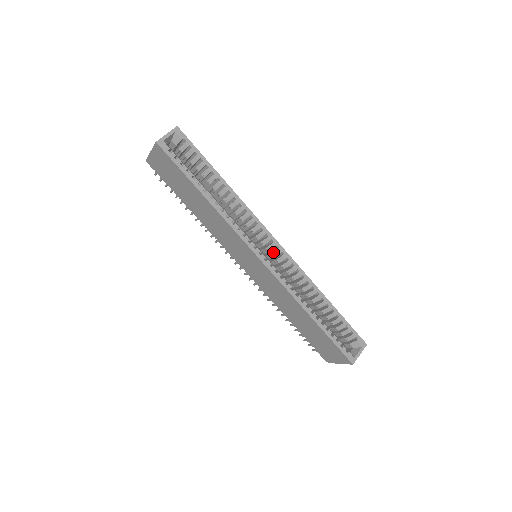
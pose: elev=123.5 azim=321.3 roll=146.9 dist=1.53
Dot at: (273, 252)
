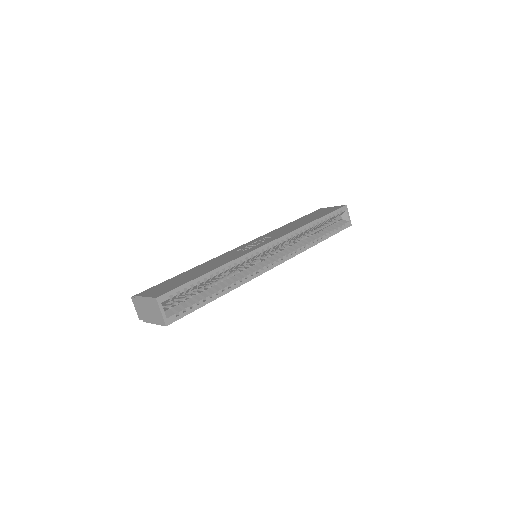
Dot at: (272, 249)
